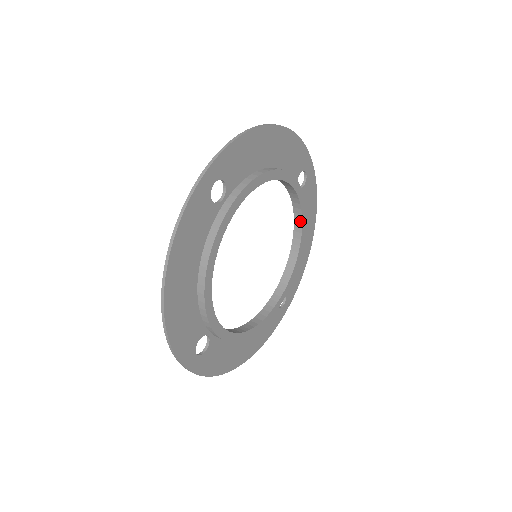
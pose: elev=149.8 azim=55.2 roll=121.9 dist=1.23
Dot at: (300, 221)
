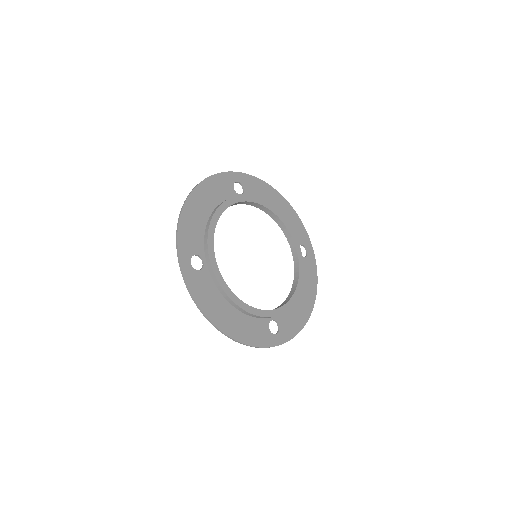
Dot at: (298, 272)
